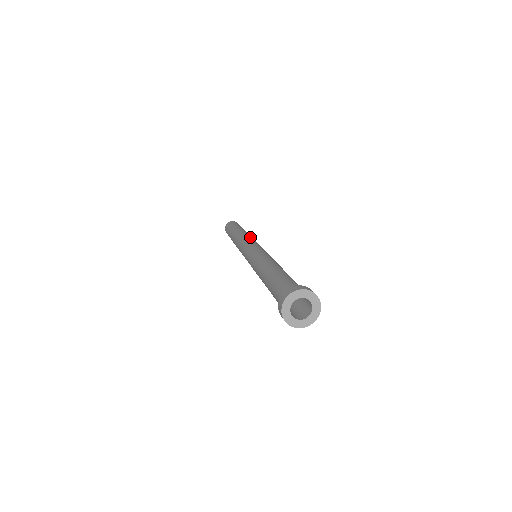
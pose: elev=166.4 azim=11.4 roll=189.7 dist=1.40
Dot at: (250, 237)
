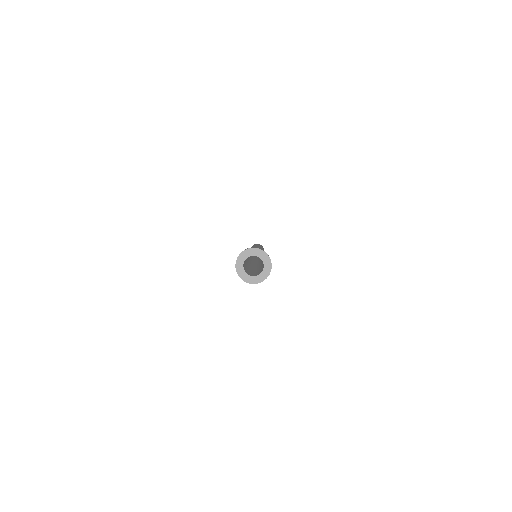
Dot at: (259, 246)
